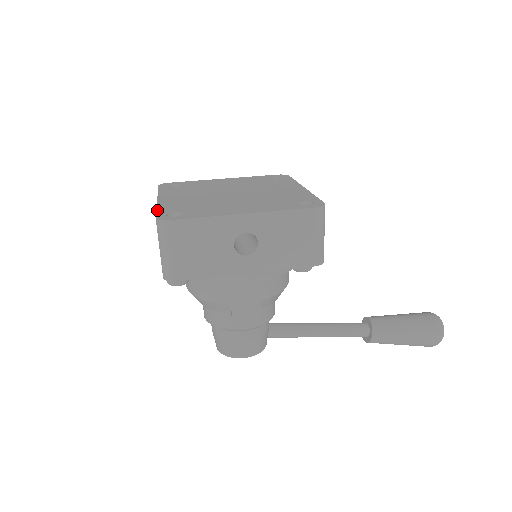
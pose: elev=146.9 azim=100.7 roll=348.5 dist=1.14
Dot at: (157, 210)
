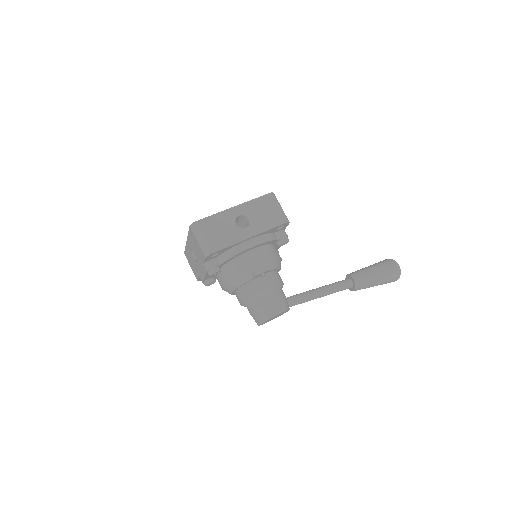
Dot at: (189, 231)
